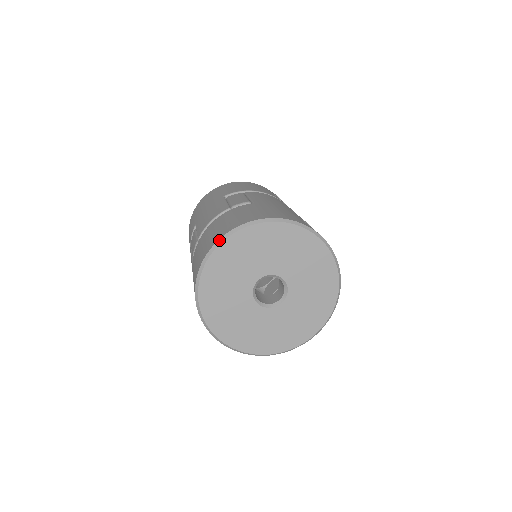
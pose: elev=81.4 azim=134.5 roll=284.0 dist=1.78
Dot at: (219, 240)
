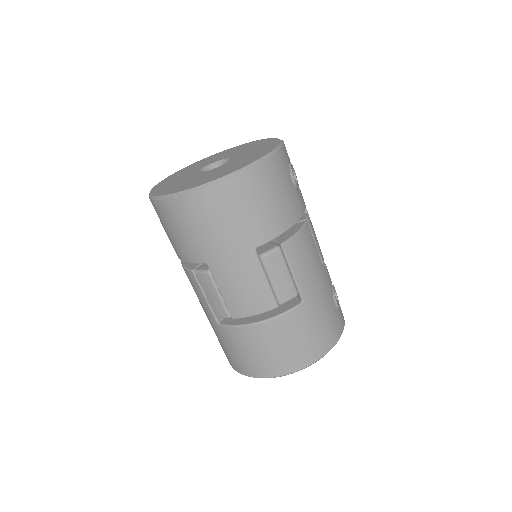
Dot at: occluded
